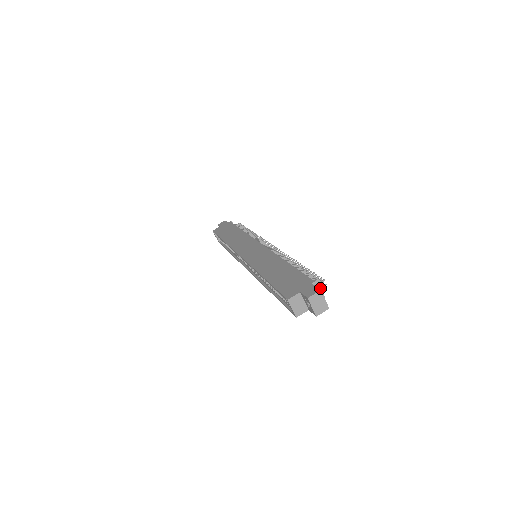
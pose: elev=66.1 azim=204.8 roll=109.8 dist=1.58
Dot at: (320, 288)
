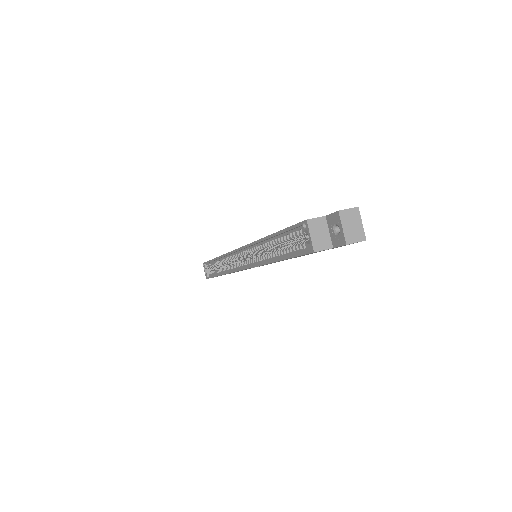
Dot at: occluded
